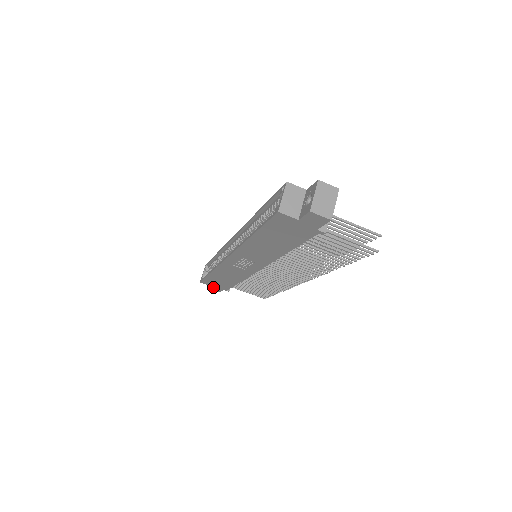
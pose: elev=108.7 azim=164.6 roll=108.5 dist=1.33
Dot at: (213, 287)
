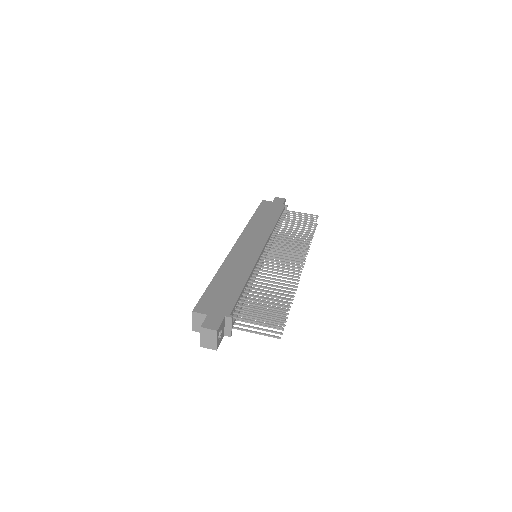
Dot at: occluded
